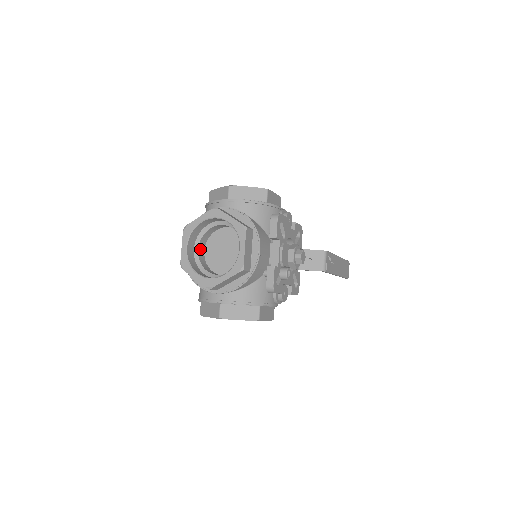
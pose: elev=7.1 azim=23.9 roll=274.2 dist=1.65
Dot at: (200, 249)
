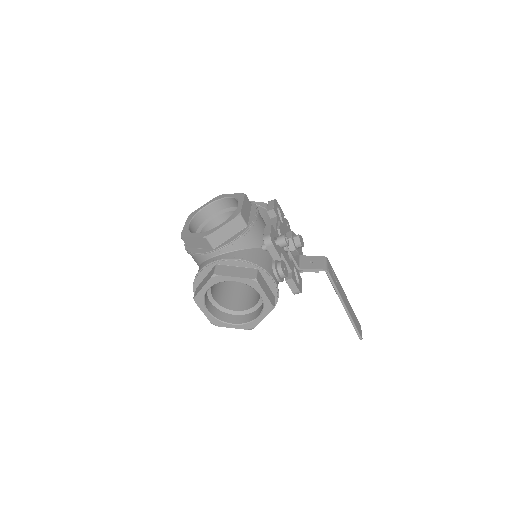
Dot at: occluded
